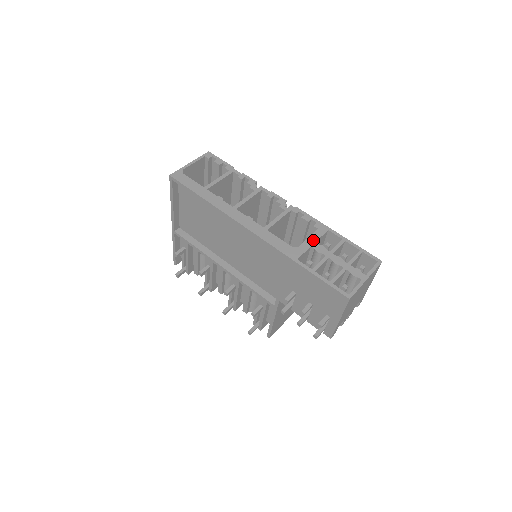
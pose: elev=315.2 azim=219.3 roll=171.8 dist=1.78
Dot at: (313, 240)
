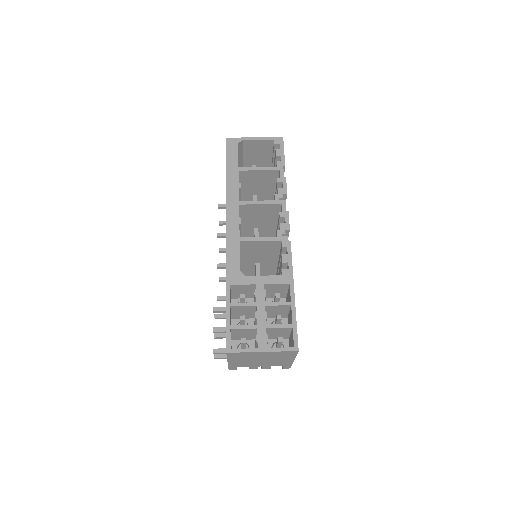
Dot at: (264, 281)
